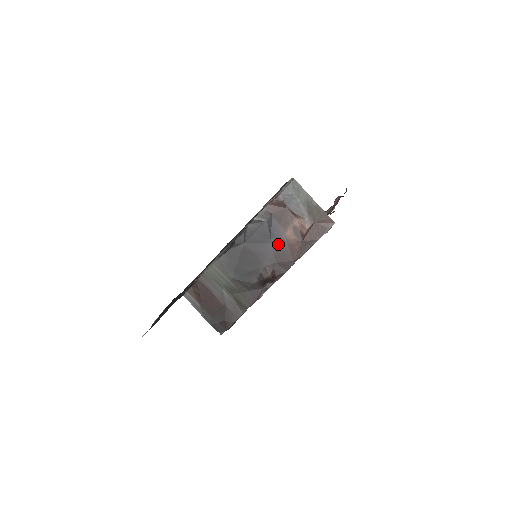
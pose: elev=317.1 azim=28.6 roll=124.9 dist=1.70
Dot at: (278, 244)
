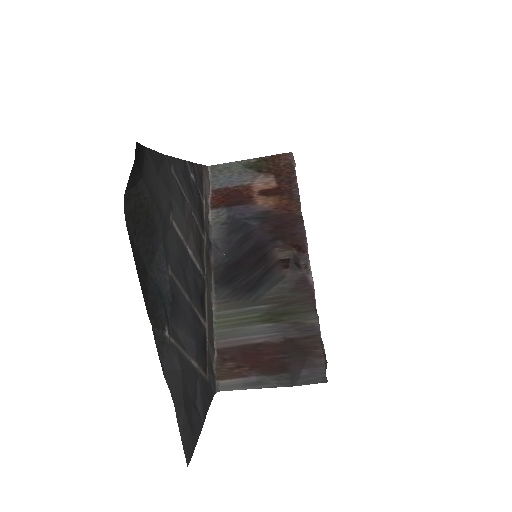
Dot at: (263, 220)
